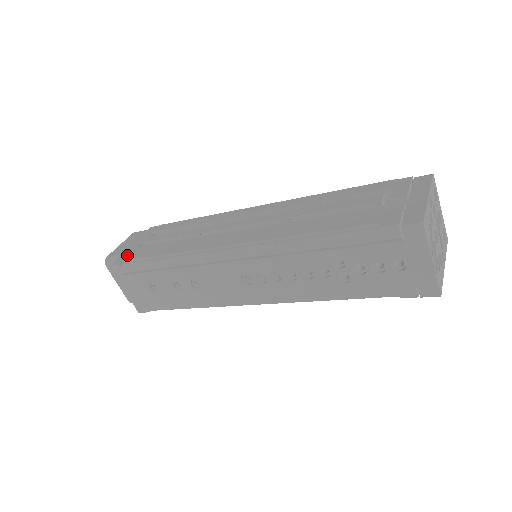
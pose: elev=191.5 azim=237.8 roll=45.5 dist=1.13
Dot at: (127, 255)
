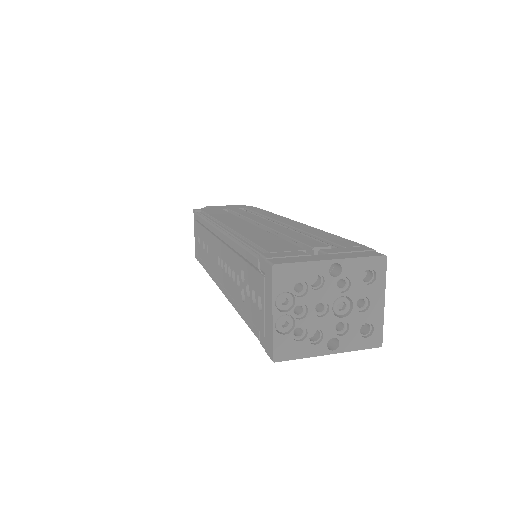
Dot at: (209, 209)
